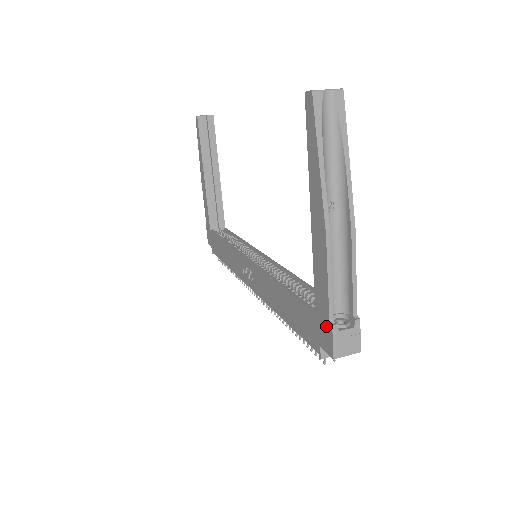
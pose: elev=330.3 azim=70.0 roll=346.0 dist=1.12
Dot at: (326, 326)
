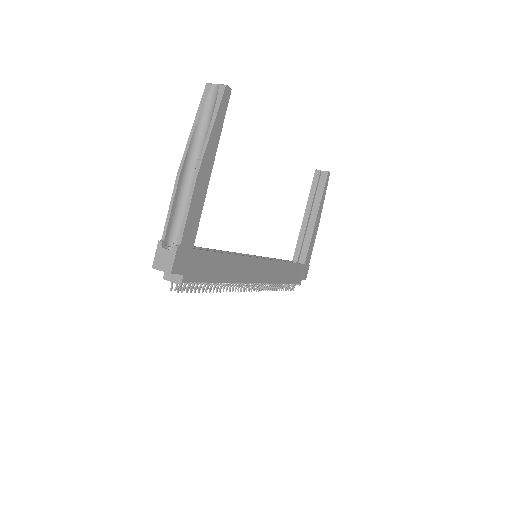
Dot at: (163, 245)
